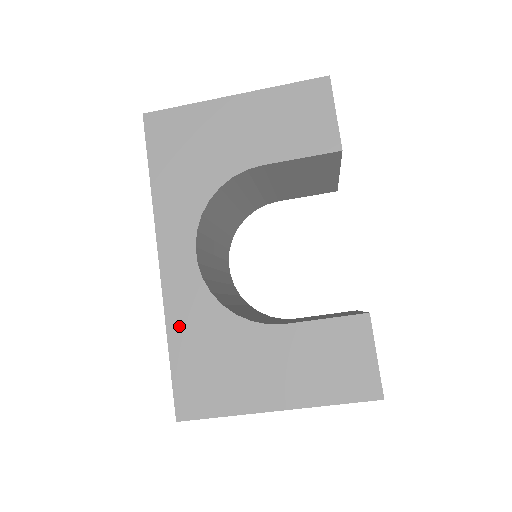
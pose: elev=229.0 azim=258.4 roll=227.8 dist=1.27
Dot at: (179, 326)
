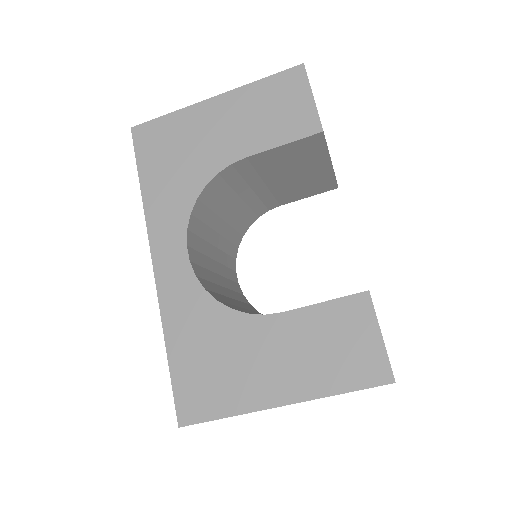
Dot at: (175, 327)
